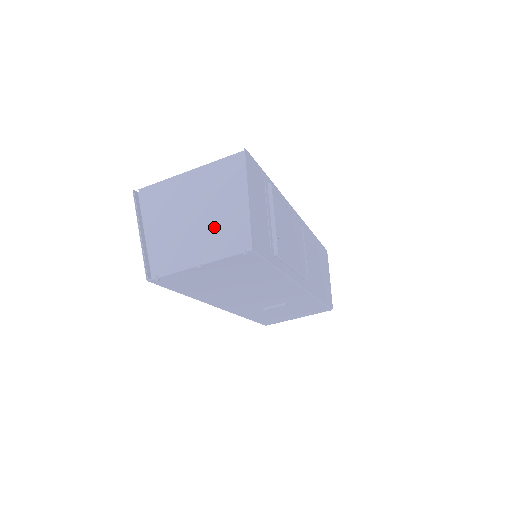
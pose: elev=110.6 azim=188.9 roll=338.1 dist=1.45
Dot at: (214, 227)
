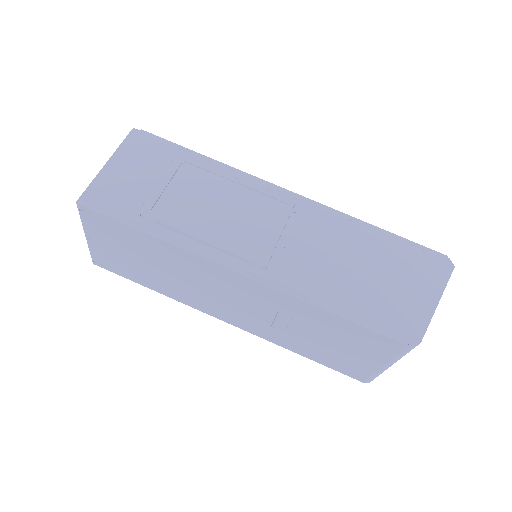
Dot at: occluded
